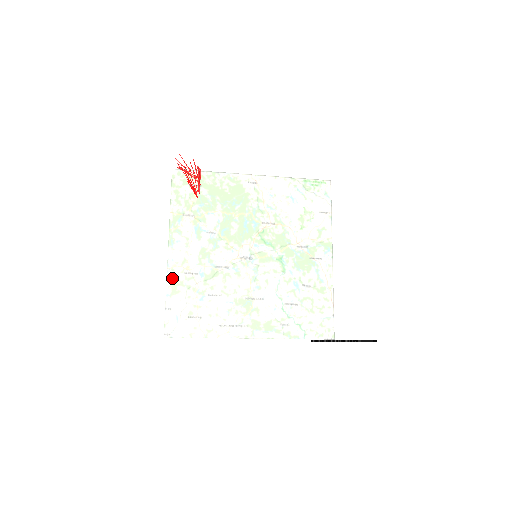
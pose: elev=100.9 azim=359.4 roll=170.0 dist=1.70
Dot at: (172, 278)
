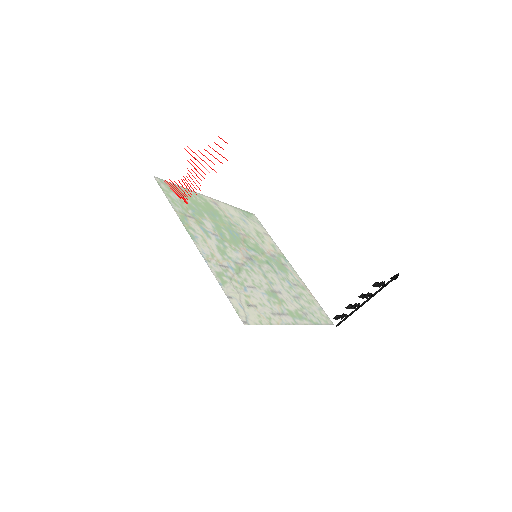
Dot at: (213, 269)
